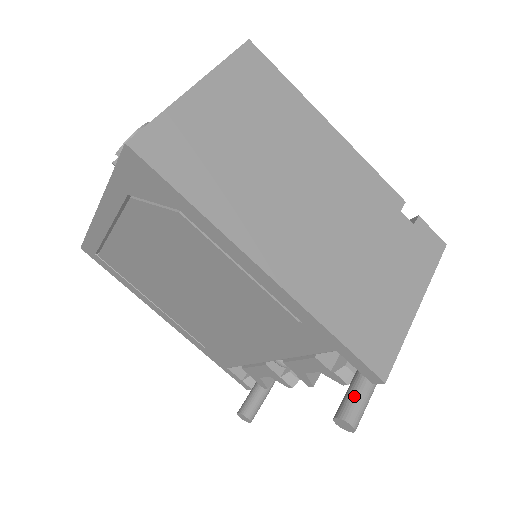
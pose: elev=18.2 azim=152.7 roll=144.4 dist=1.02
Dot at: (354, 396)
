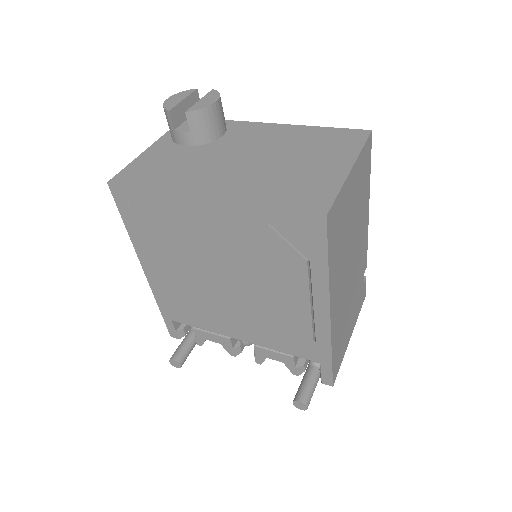
Dot at: (311, 389)
